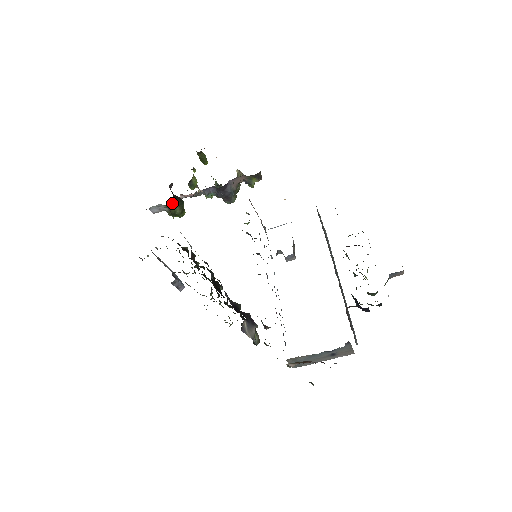
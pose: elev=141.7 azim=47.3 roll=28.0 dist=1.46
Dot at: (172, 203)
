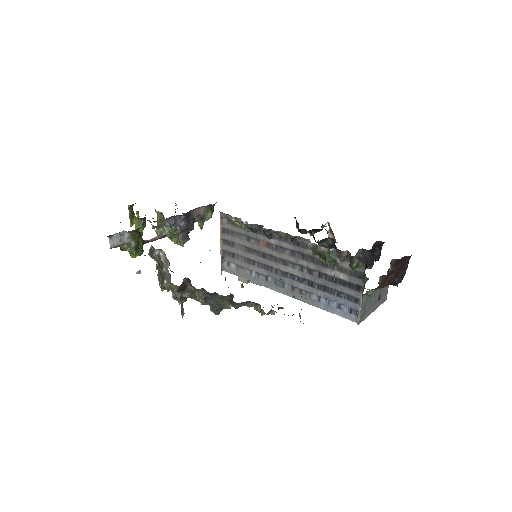
Dot at: (137, 230)
